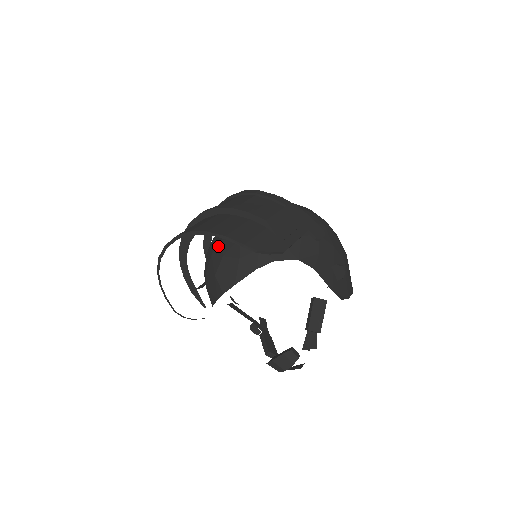
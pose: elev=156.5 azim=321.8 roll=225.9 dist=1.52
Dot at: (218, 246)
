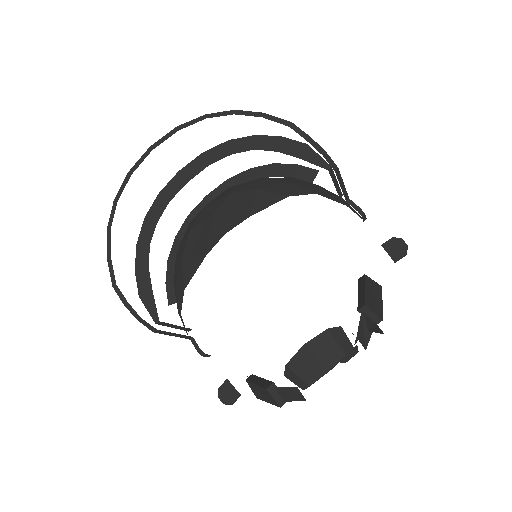
Dot at: (219, 195)
